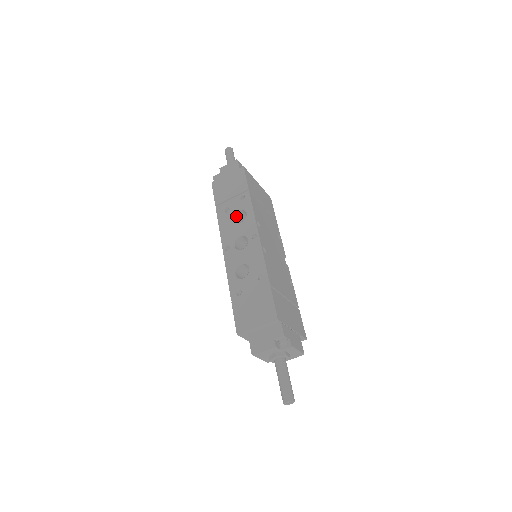
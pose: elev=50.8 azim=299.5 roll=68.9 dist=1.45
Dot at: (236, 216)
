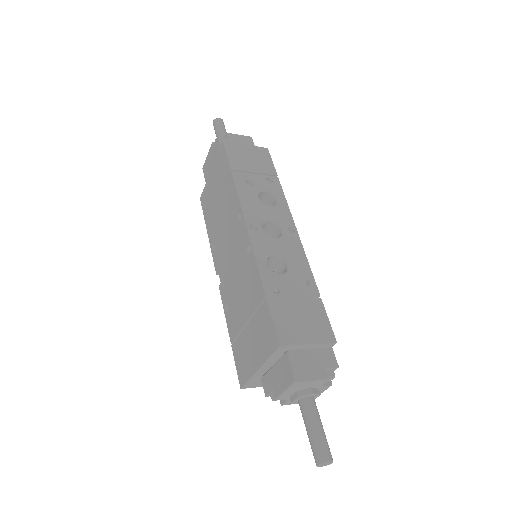
Dot at: (258, 196)
